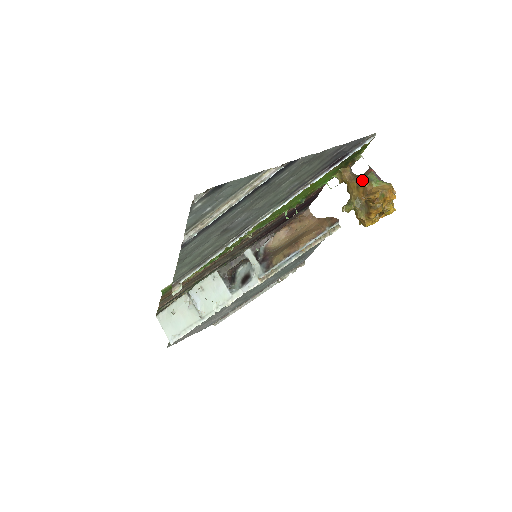
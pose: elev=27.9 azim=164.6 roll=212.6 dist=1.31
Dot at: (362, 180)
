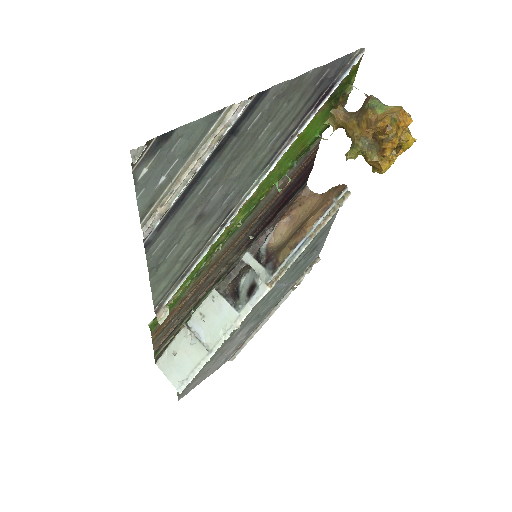
Dot at: (362, 113)
